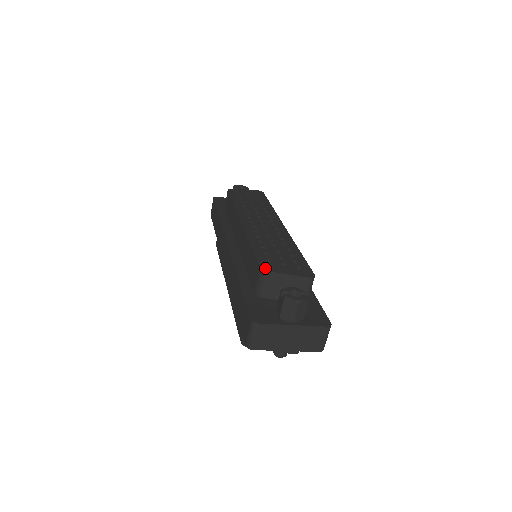
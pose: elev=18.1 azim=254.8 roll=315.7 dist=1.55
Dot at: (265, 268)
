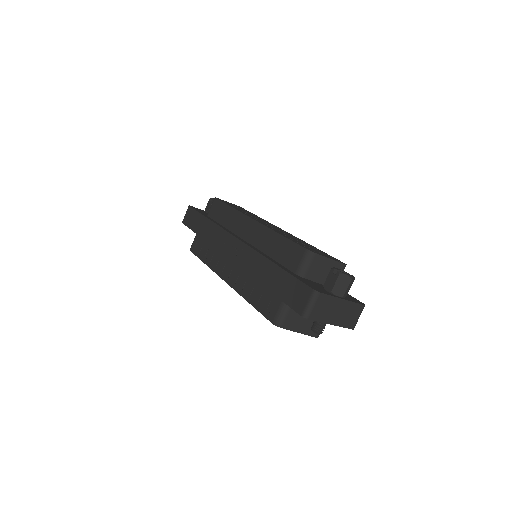
Dot at: (311, 250)
